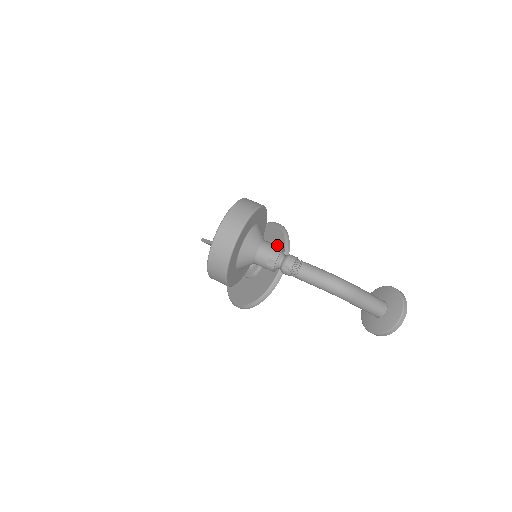
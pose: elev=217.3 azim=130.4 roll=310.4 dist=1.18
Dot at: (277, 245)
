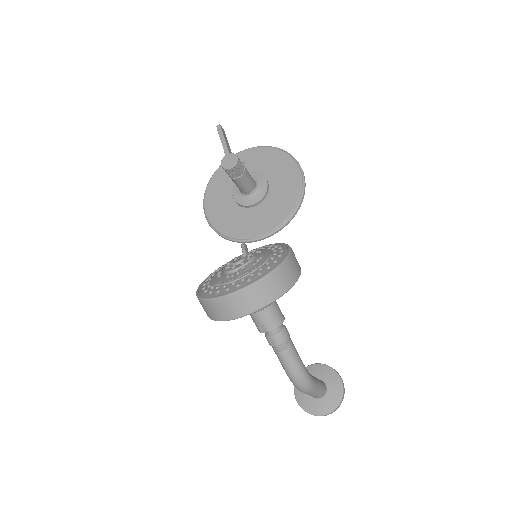
Dot at: (285, 202)
